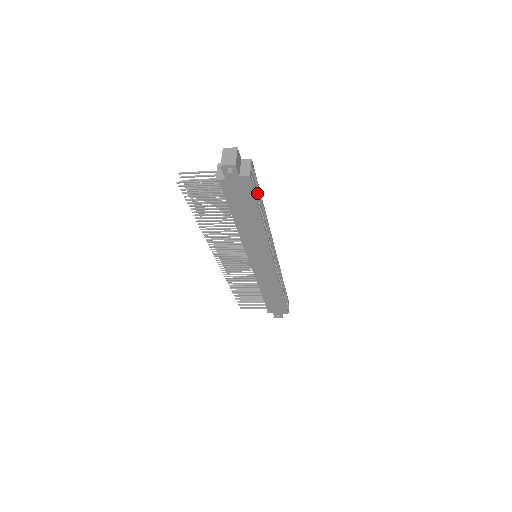
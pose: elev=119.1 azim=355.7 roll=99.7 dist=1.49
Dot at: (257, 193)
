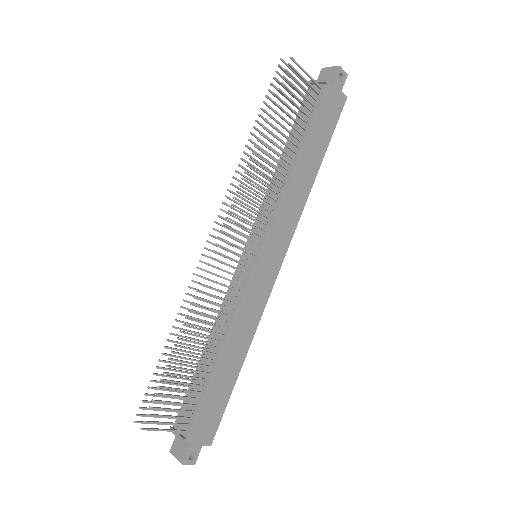
Dot at: occluded
